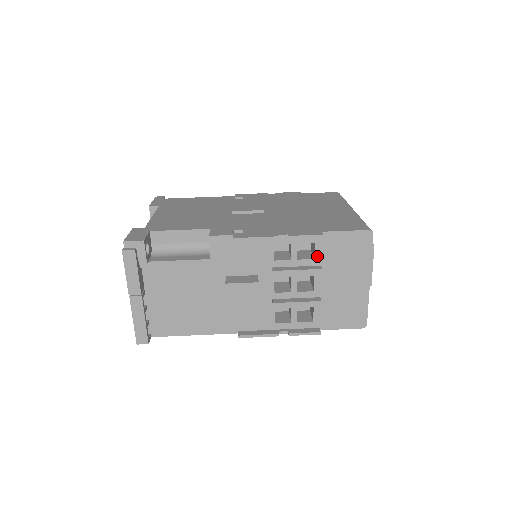
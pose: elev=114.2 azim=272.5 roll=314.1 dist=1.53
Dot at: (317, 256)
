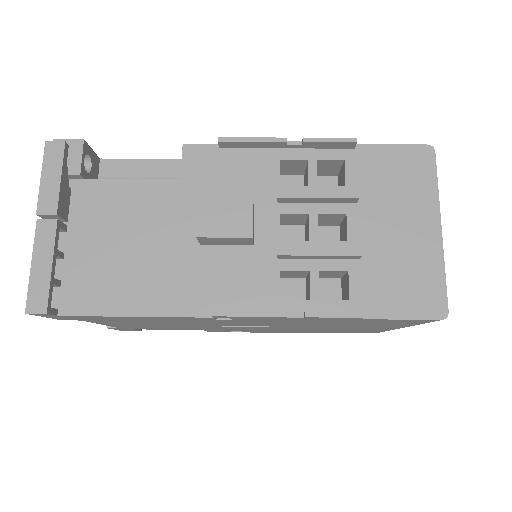
Dot at: (349, 182)
